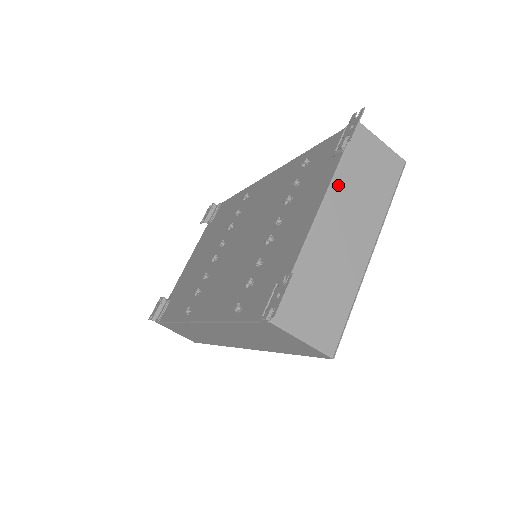
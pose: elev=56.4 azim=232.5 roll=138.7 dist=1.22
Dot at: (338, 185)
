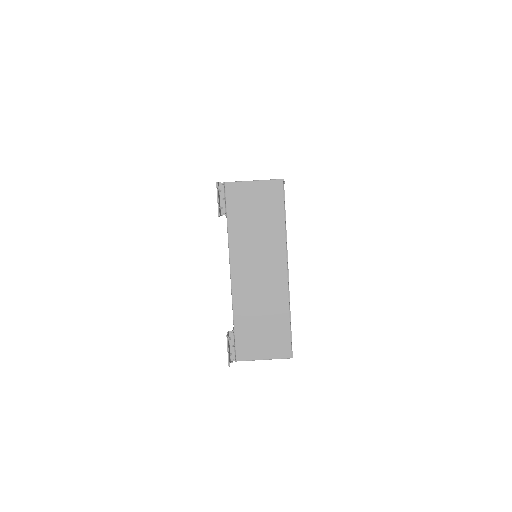
Dot at: (235, 244)
